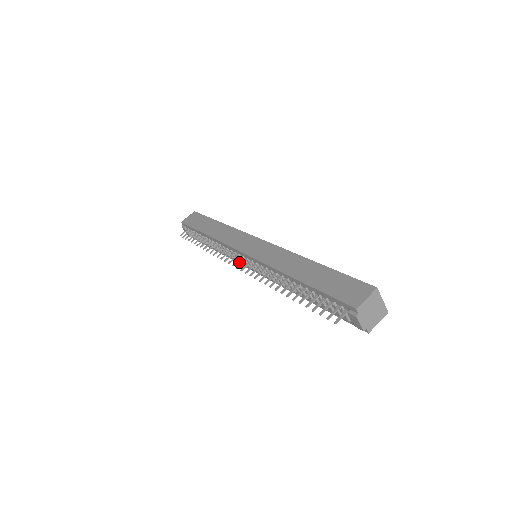
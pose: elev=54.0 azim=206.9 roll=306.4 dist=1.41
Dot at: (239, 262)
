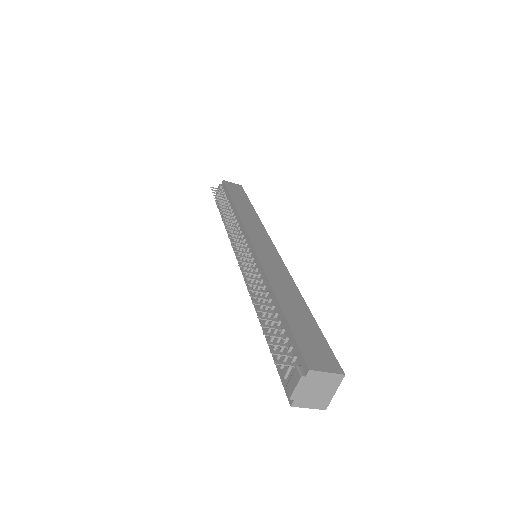
Dot at: (235, 248)
